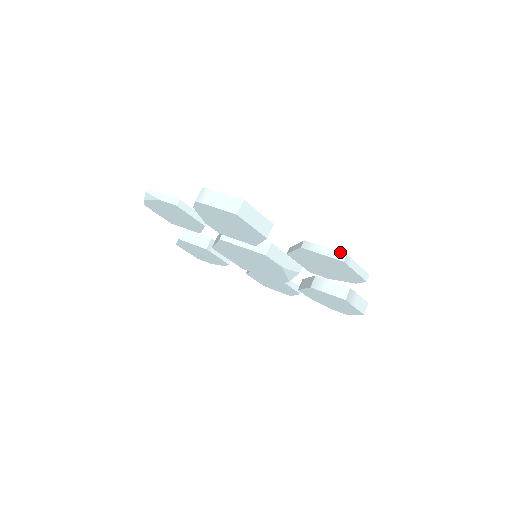
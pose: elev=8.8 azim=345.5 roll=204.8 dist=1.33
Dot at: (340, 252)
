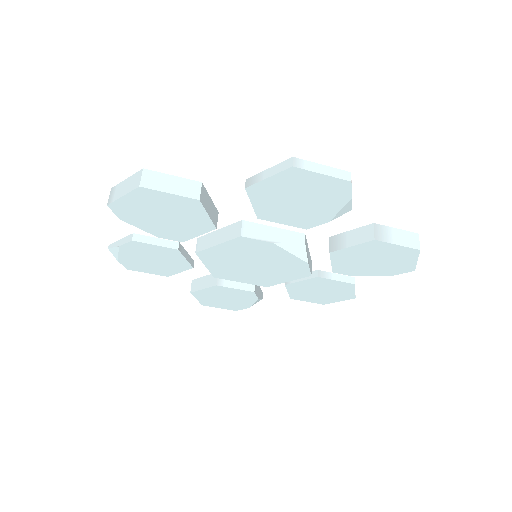
Dot at: (285, 161)
